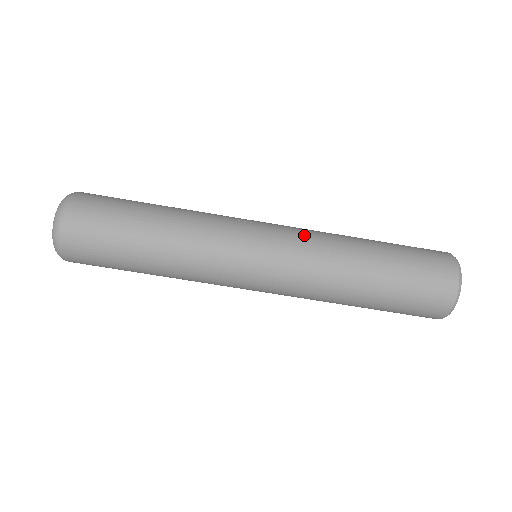
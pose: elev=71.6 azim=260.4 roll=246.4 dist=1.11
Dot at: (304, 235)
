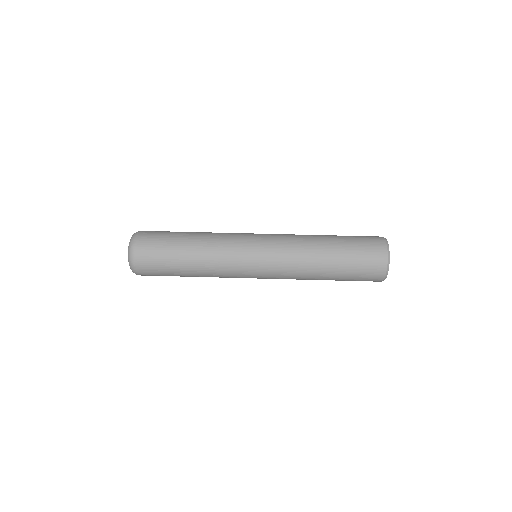
Dot at: occluded
